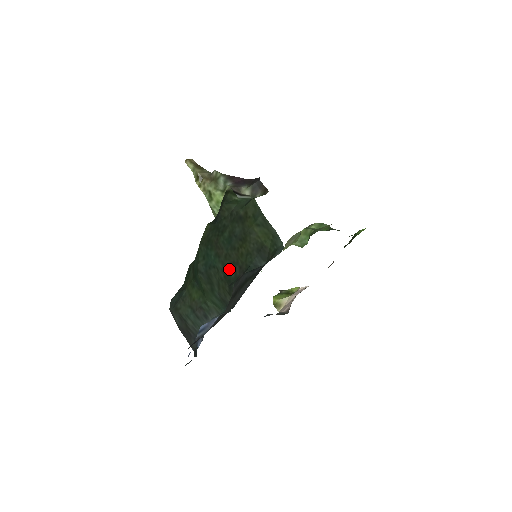
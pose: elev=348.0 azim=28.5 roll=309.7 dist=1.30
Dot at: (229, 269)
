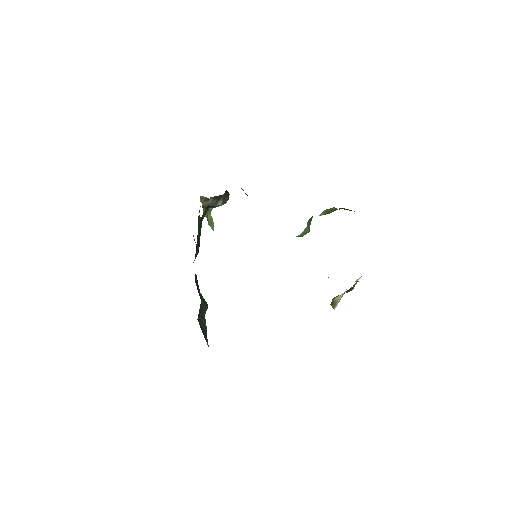
Dot at: occluded
